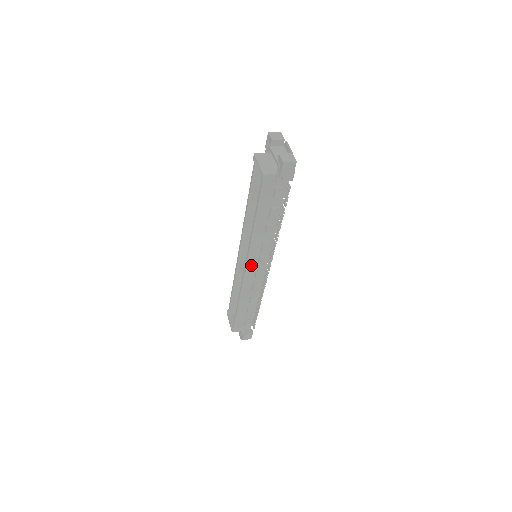
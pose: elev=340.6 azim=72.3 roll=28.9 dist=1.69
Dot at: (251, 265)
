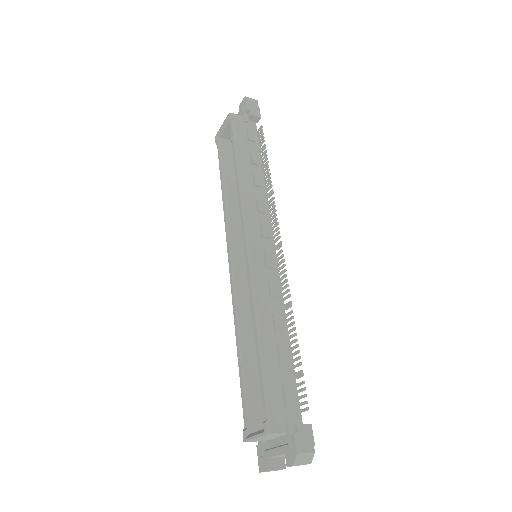
Dot at: (252, 238)
